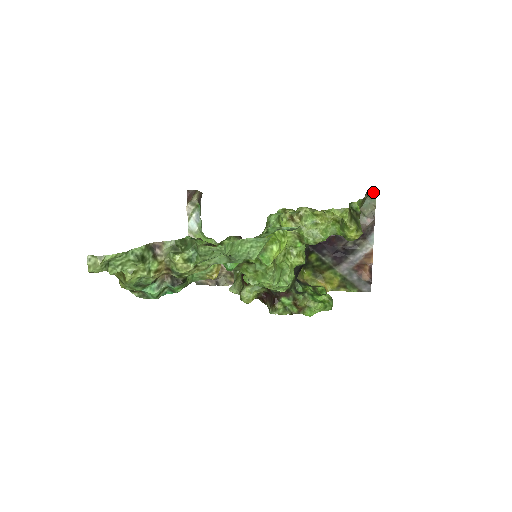
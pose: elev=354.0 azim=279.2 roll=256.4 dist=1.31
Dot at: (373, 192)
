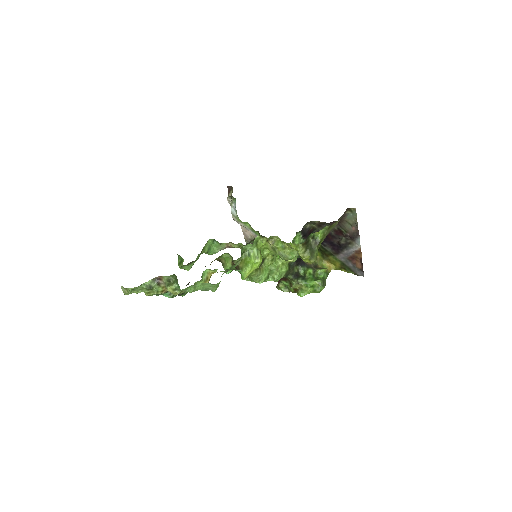
Dot at: (353, 209)
